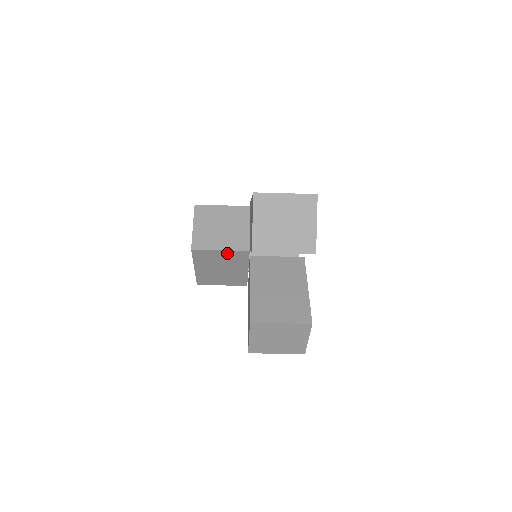
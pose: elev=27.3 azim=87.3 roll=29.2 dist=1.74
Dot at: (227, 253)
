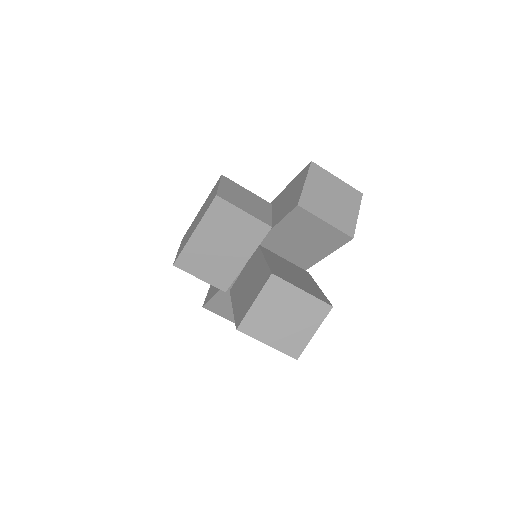
Dot at: (247, 220)
